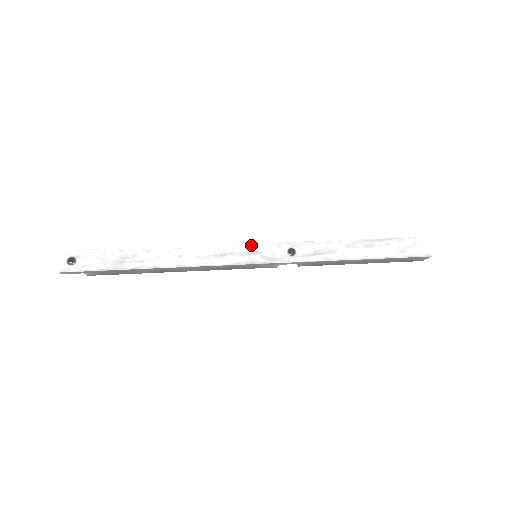
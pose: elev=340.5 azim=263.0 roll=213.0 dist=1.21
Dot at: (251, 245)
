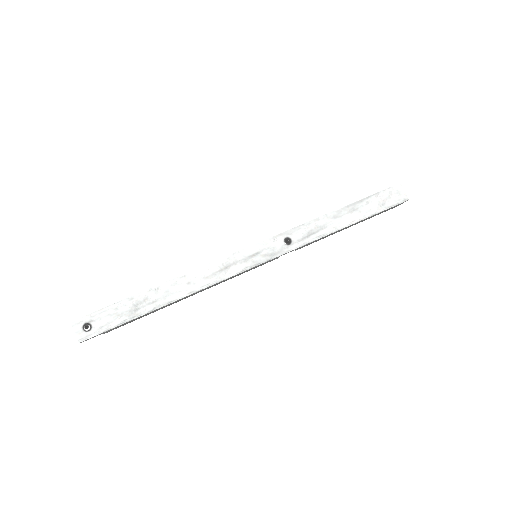
Dot at: (249, 248)
